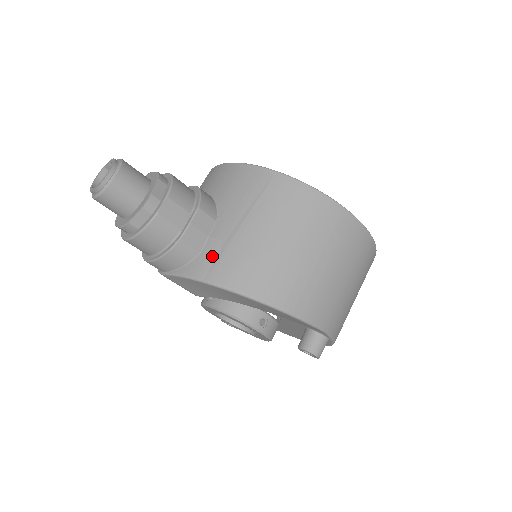
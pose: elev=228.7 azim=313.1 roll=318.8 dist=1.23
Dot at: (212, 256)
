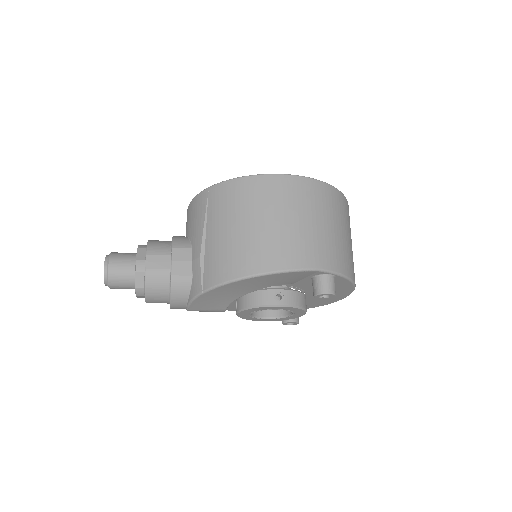
Dot at: (198, 272)
